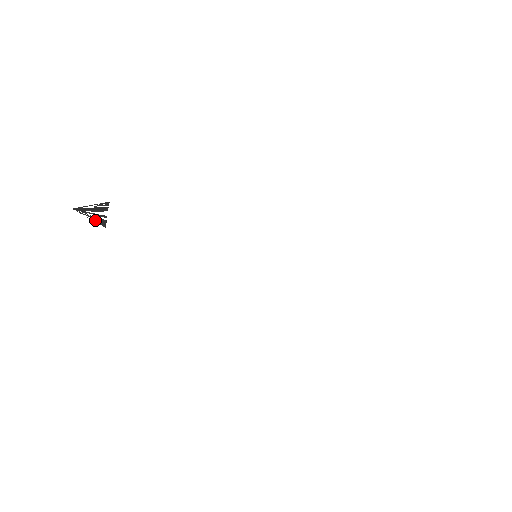
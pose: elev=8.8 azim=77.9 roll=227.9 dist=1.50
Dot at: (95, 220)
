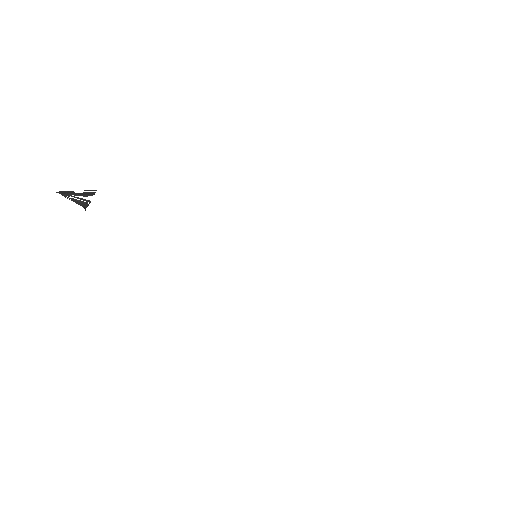
Dot at: (76, 202)
